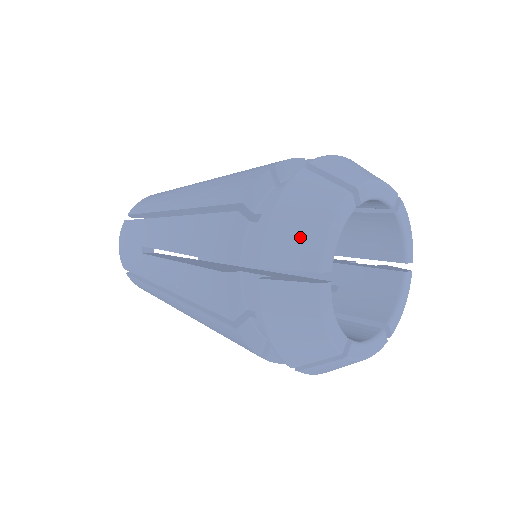
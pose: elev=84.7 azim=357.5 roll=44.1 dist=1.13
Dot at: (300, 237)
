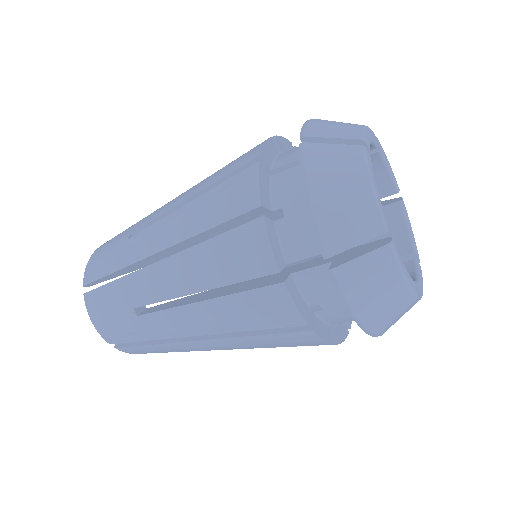
Dot at: (339, 126)
